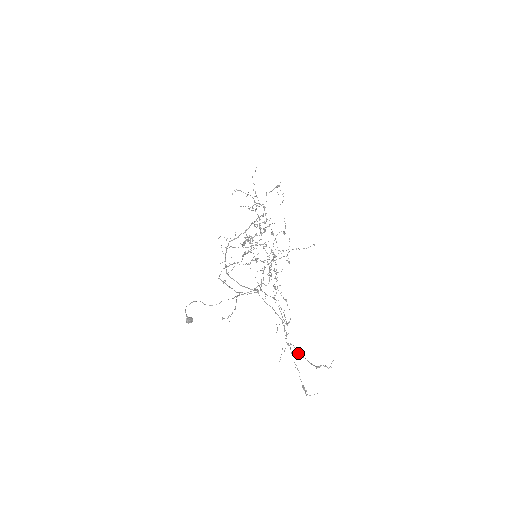
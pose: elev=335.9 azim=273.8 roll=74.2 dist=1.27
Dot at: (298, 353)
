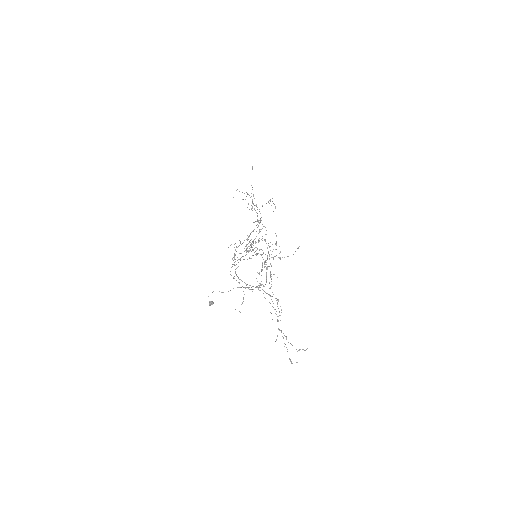
Dot at: (286, 339)
